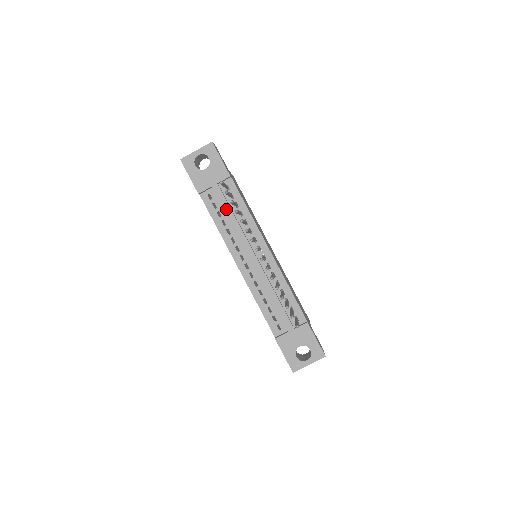
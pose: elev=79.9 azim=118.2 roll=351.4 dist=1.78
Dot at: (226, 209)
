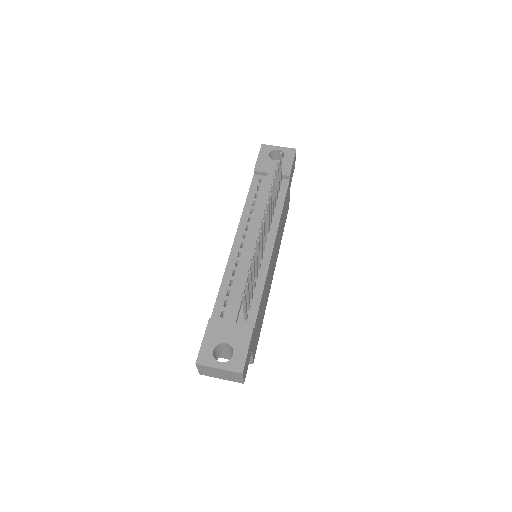
Dot at: (265, 193)
